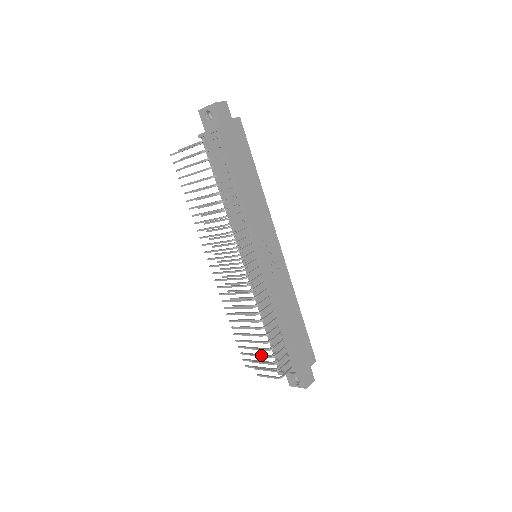
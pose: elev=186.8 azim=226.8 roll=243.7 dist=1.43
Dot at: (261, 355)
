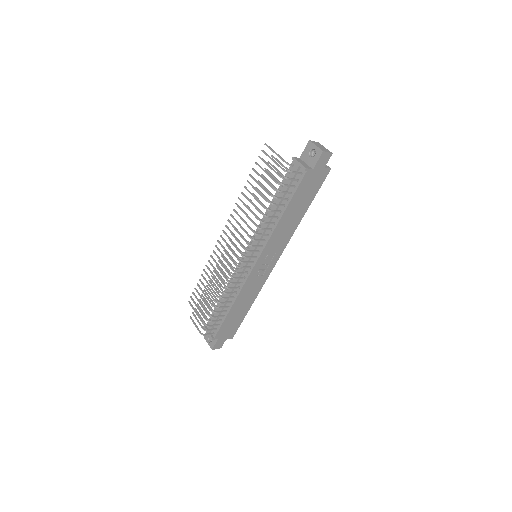
Dot at: (203, 312)
